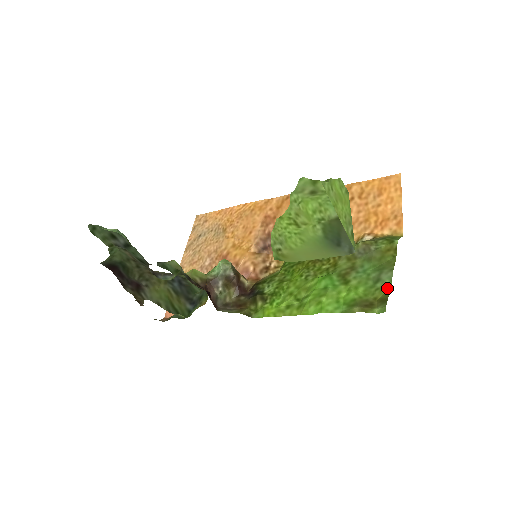
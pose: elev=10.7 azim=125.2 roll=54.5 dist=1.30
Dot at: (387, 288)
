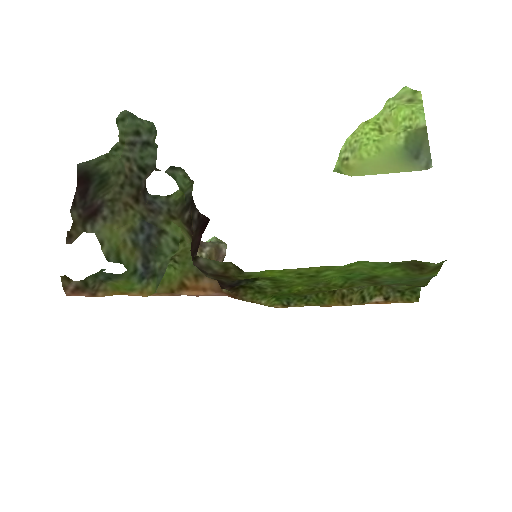
Dot at: (432, 275)
